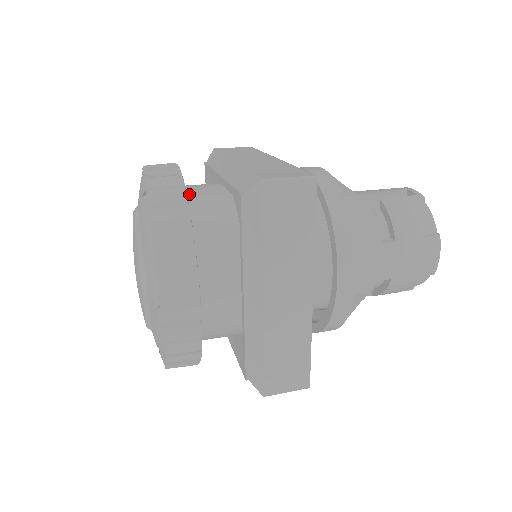
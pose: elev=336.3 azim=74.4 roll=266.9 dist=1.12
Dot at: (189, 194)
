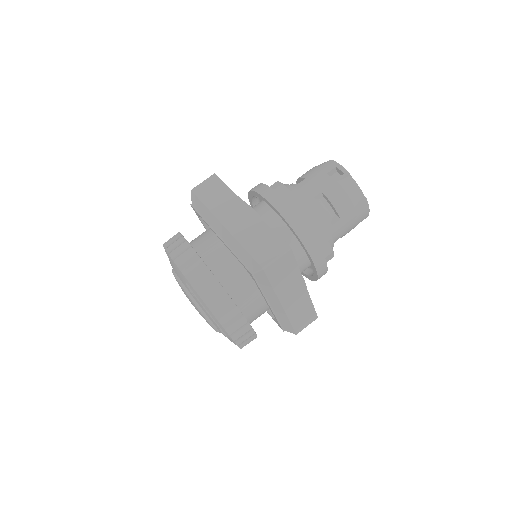
Dot at: (210, 264)
